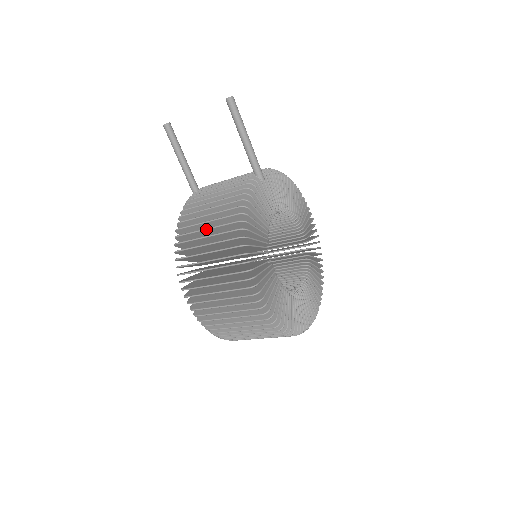
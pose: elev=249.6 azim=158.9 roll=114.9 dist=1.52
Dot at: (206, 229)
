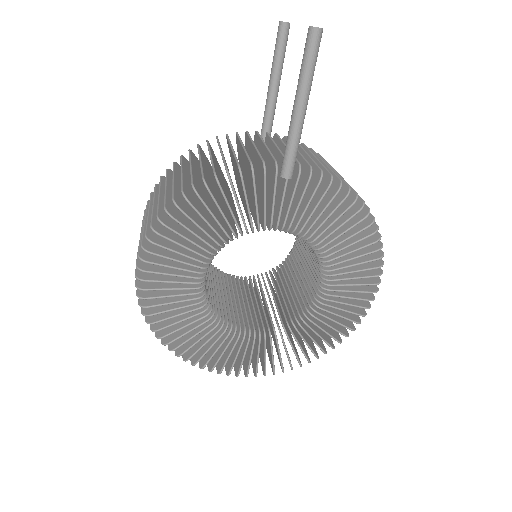
Dot at: (181, 171)
